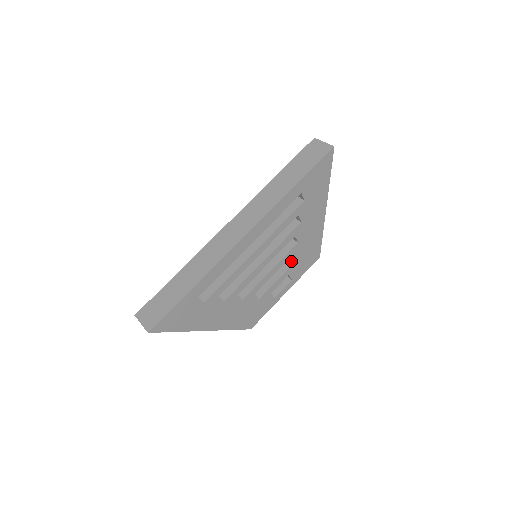
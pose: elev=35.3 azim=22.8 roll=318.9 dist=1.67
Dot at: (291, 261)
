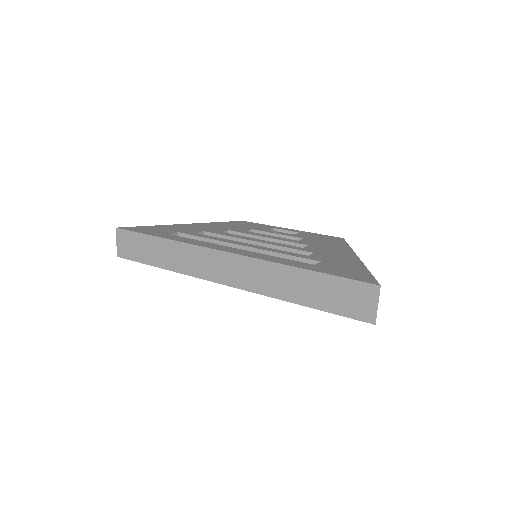
Dot at: occluded
